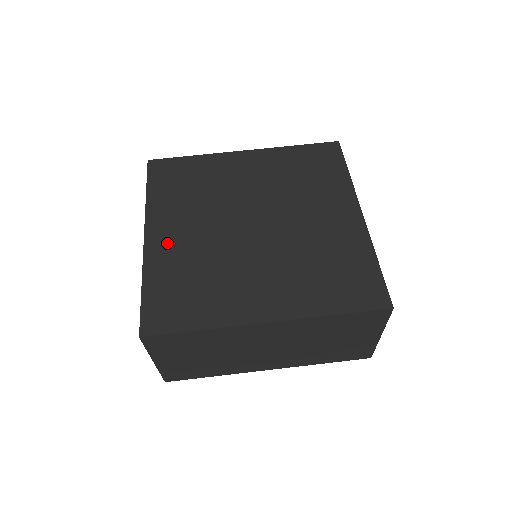
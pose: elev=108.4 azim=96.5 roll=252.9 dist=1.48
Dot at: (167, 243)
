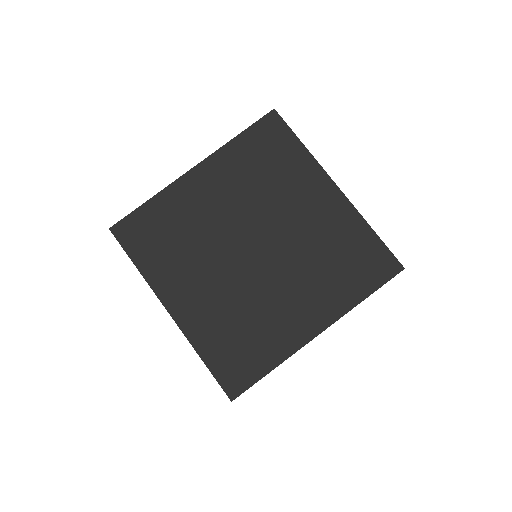
Dot at: (193, 308)
